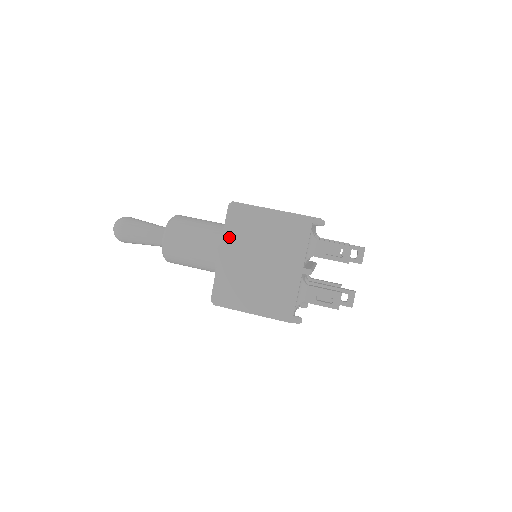
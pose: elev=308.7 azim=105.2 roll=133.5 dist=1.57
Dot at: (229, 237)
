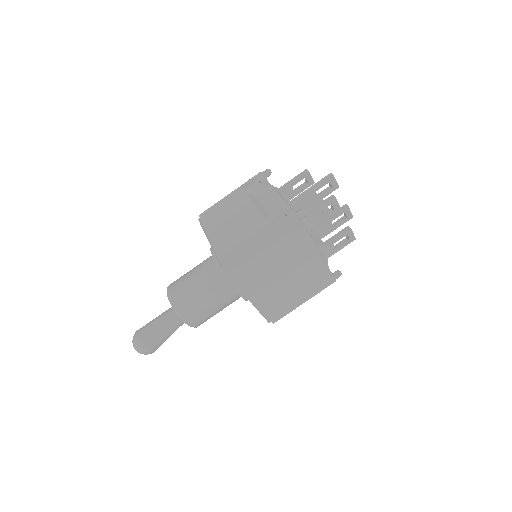
Dot at: (245, 286)
